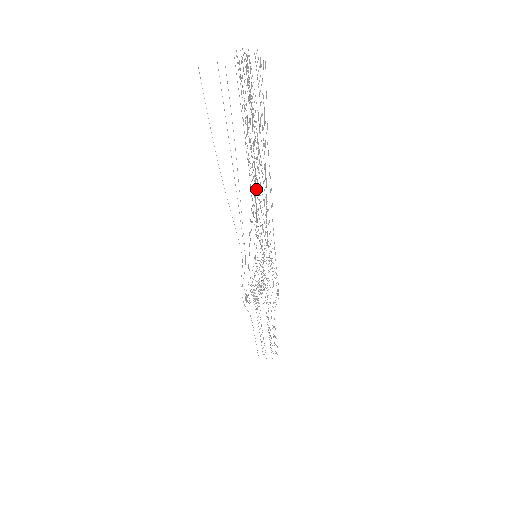
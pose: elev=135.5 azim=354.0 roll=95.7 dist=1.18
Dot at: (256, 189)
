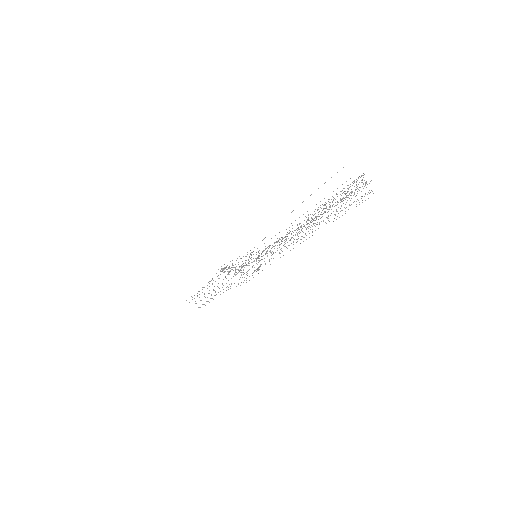
Dot at: occluded
